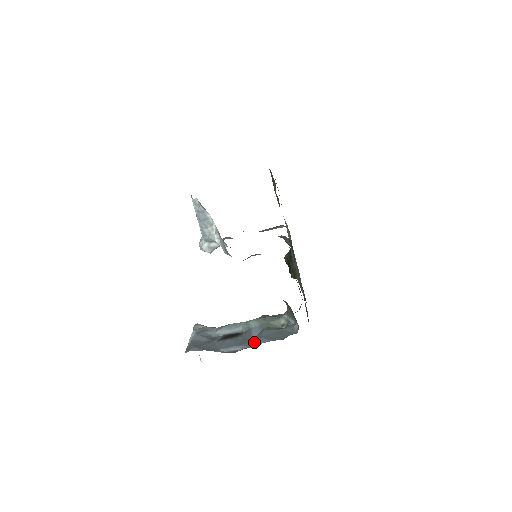
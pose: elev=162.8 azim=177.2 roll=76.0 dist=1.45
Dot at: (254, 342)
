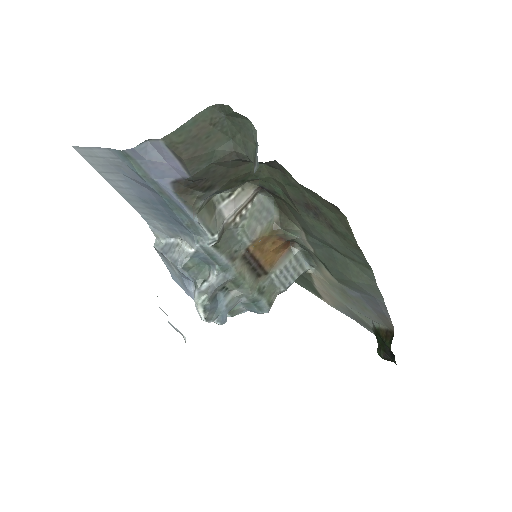
Dot at: occluded
